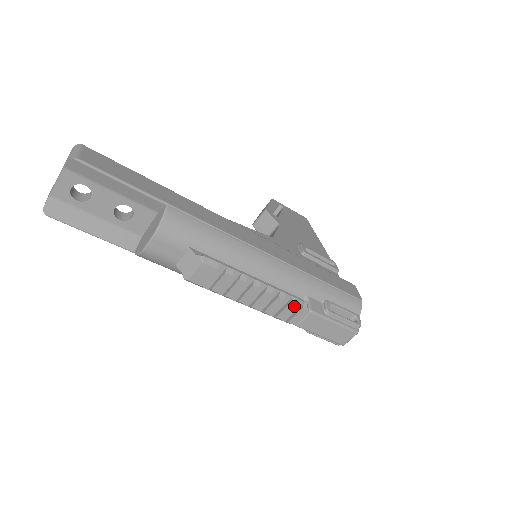
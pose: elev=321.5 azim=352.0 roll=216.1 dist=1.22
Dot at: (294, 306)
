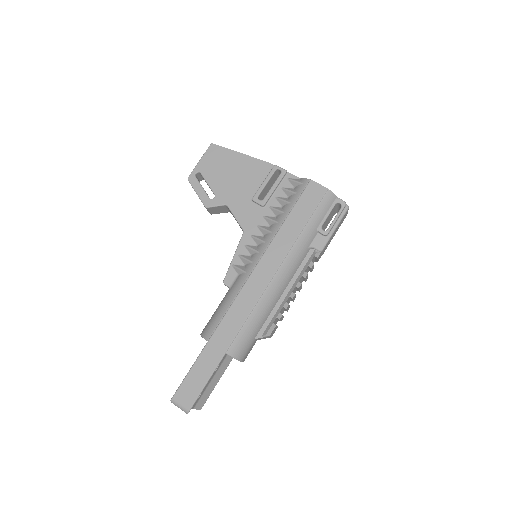
Dot at: occluded
